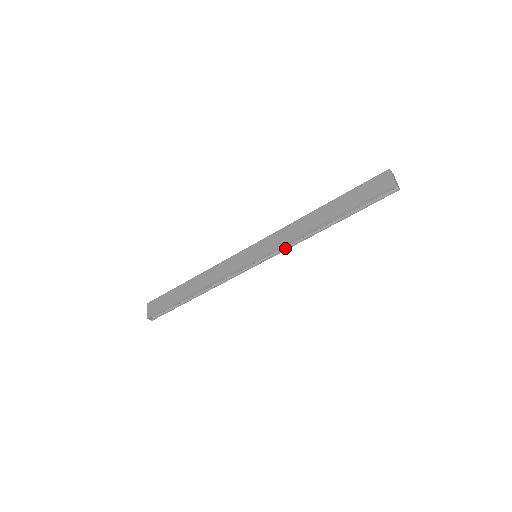
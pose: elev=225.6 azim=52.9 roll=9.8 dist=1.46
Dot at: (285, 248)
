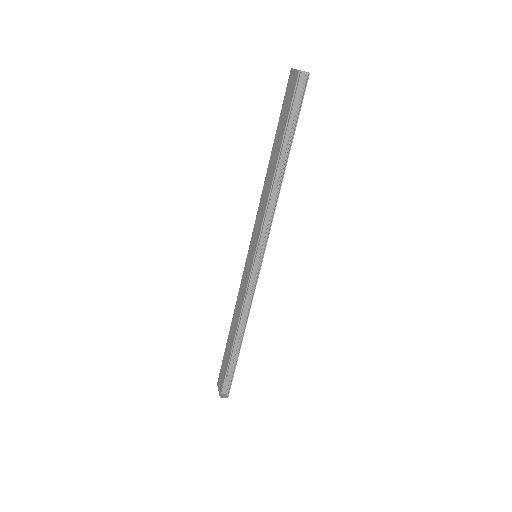
Dot at: (270, 225)
